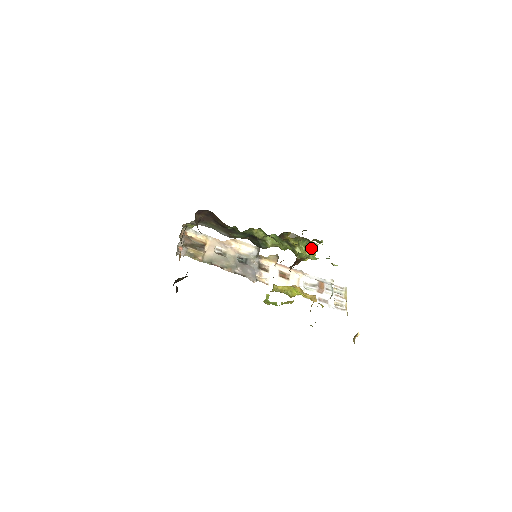
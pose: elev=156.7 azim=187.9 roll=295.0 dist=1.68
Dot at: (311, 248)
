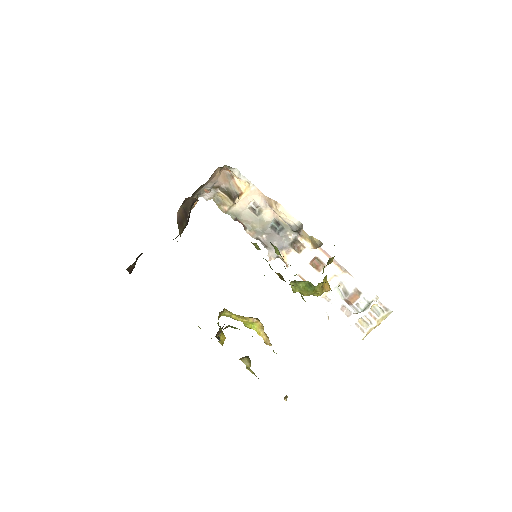
Dot at: (312, 290)
